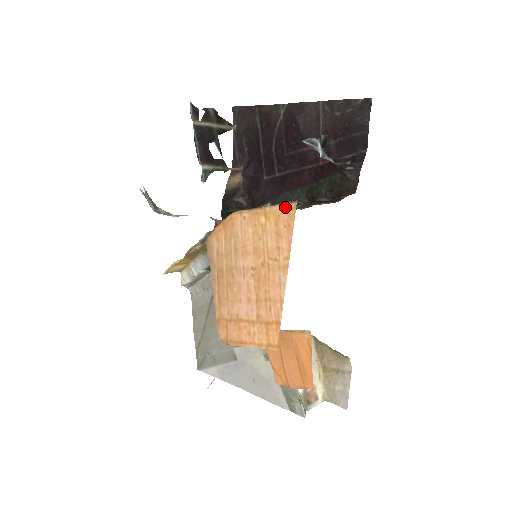
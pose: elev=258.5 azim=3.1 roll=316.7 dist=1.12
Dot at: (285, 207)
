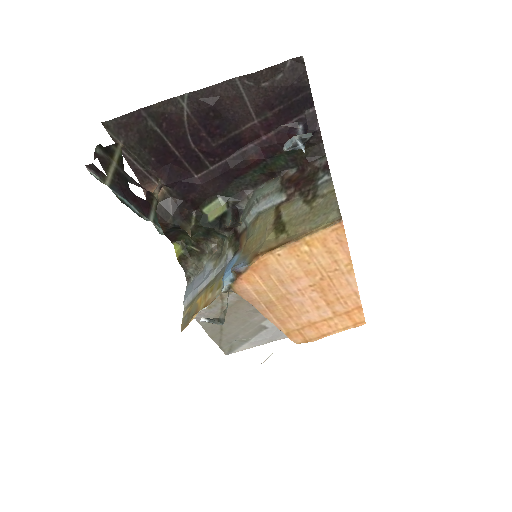
Dot at: (330, 230)
